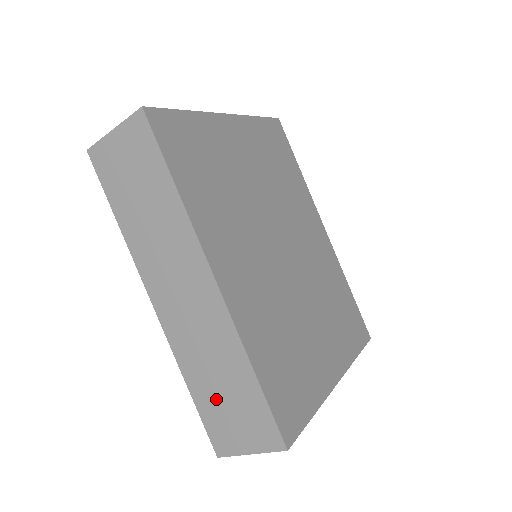
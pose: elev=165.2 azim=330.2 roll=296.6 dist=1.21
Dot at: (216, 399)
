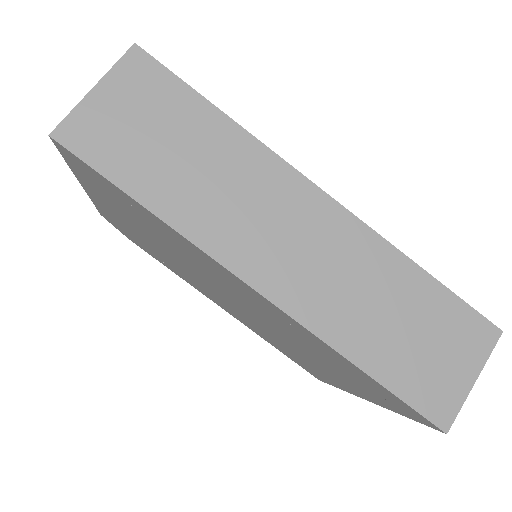
Dot at: (403, 348)
